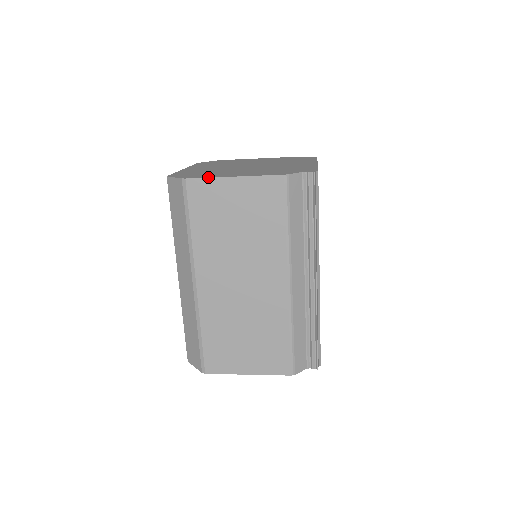
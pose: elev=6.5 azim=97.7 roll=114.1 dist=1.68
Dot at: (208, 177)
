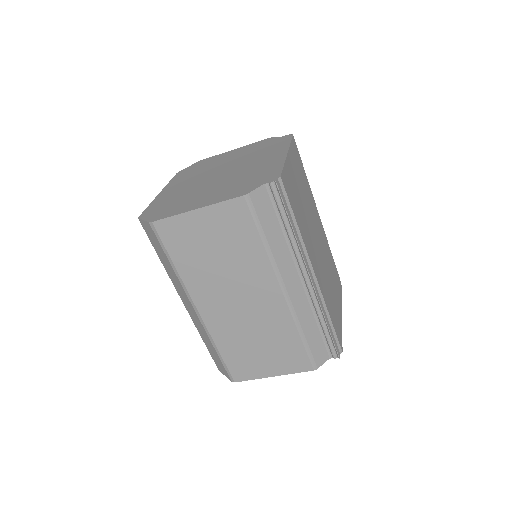
Dot at: (172, 215)
